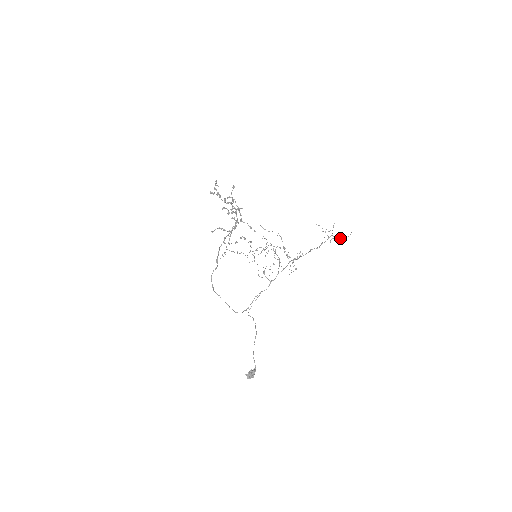
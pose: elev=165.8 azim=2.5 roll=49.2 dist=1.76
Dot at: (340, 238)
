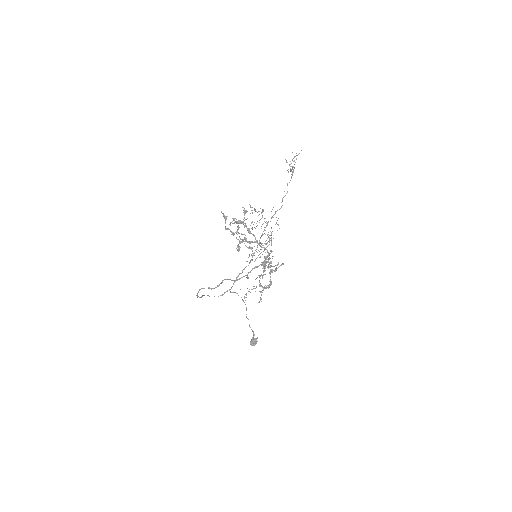
Dot at: (292, 159)
